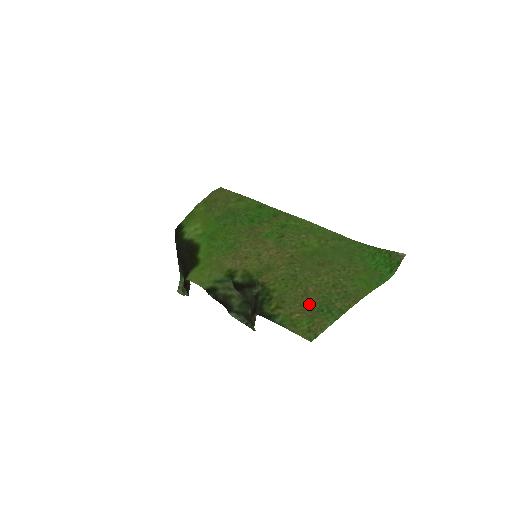
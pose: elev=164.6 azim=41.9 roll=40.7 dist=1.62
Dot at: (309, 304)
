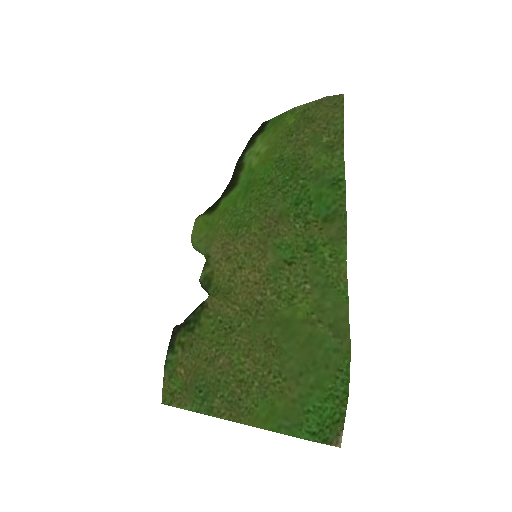
Dot at: (200, 373)
